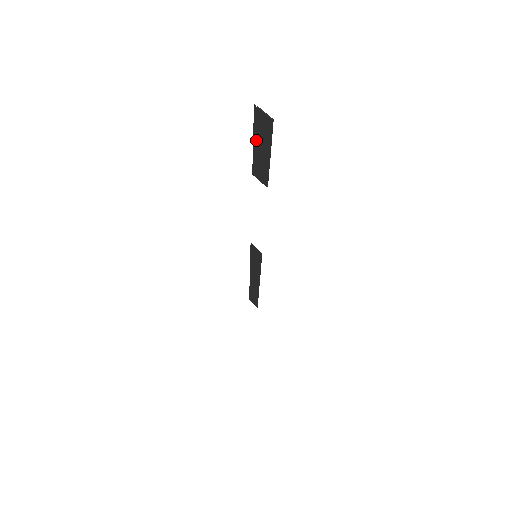
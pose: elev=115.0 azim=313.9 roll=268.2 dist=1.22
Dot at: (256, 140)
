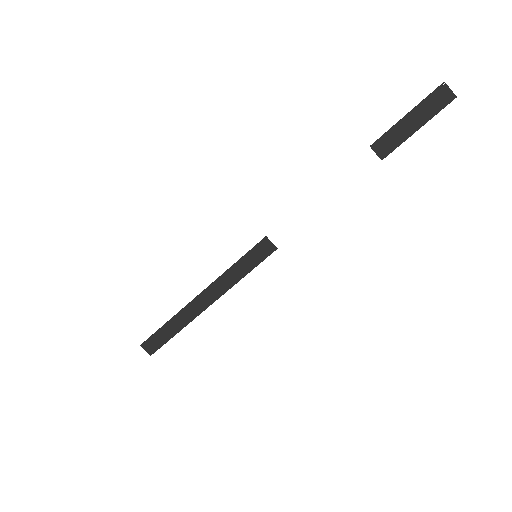
Dot at: (414, 112)
